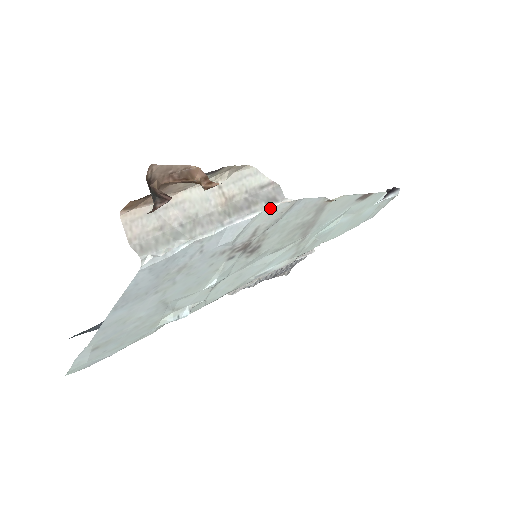
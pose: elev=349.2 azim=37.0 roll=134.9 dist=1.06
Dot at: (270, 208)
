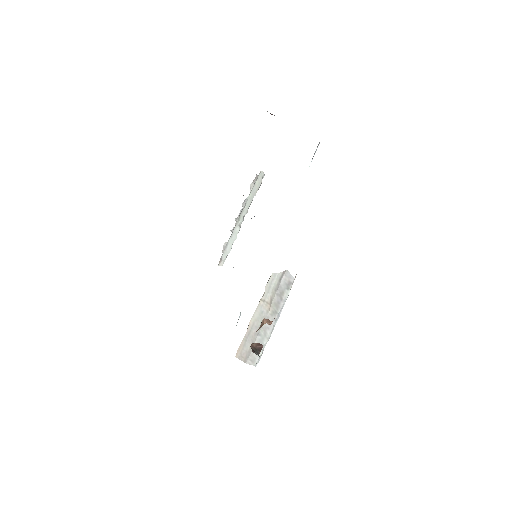
Dot at: occluded
